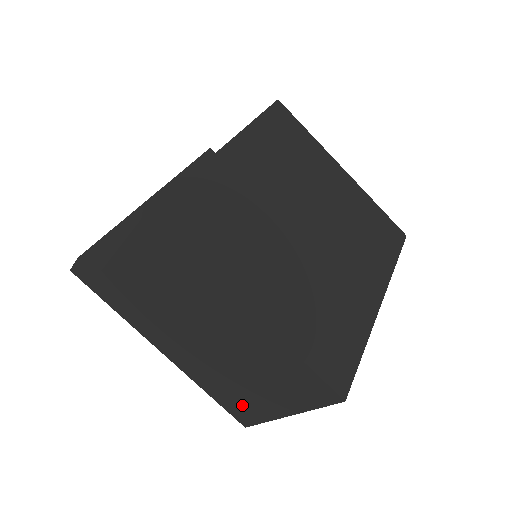
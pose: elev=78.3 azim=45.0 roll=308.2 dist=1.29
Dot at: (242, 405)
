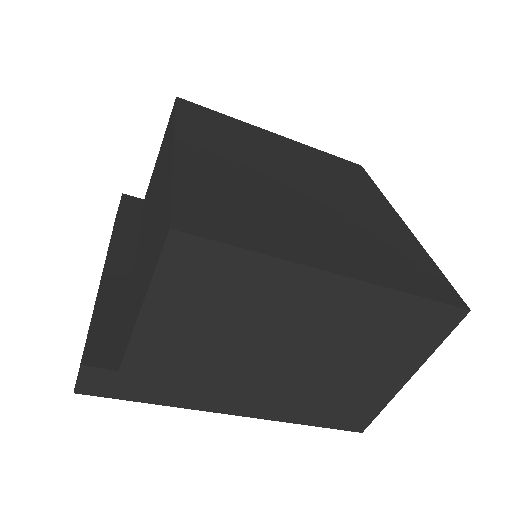
Dot at: (353, 407)
